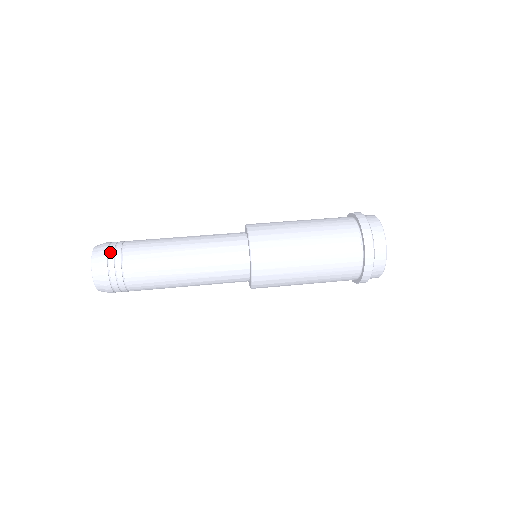
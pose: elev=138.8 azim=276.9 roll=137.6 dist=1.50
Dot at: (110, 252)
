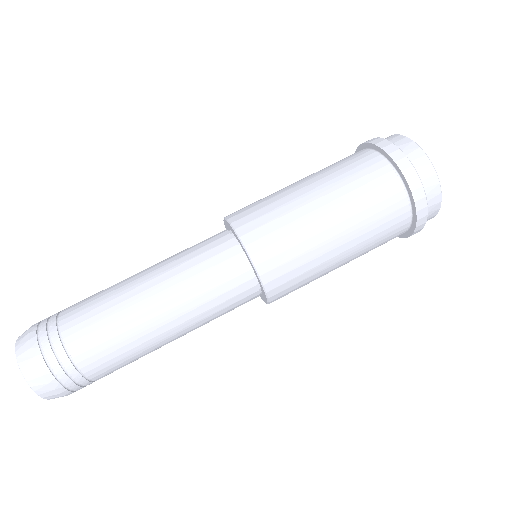
Dot at: (40, 330)
